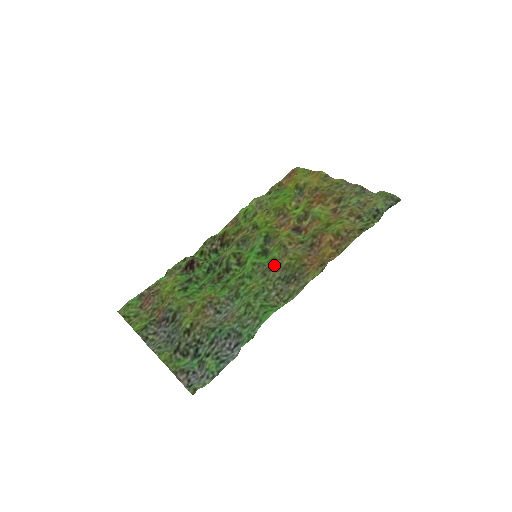
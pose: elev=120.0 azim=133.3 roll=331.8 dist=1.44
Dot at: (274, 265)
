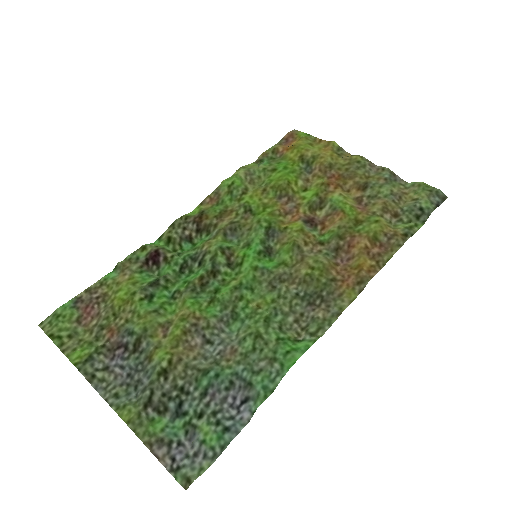
Dot at: (286, 274)
